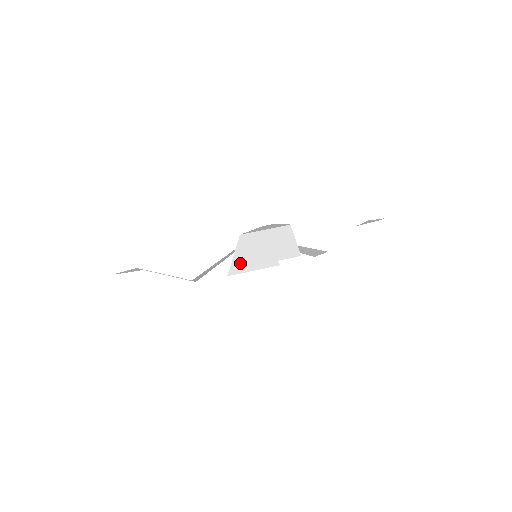
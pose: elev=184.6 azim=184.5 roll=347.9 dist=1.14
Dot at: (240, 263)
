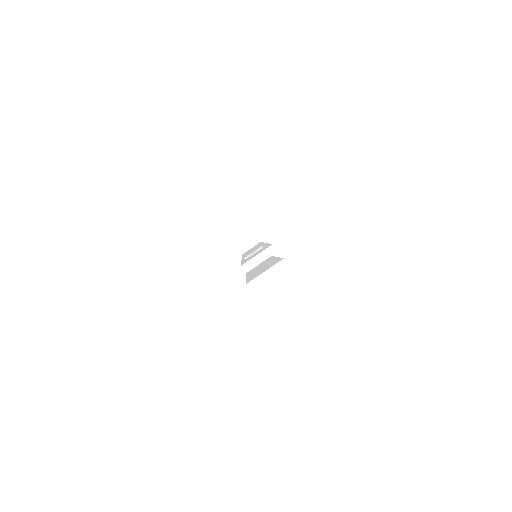
Dot at: (251, 279)
